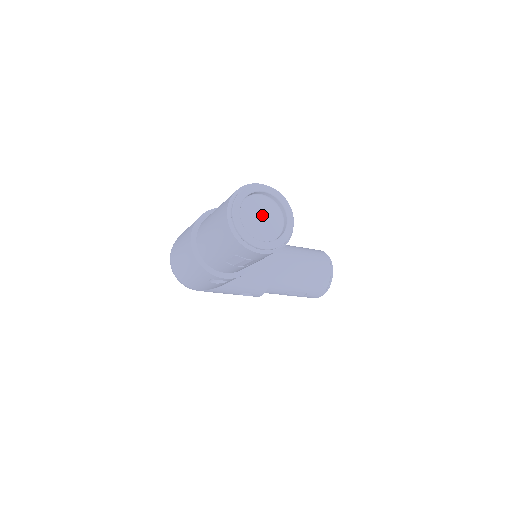
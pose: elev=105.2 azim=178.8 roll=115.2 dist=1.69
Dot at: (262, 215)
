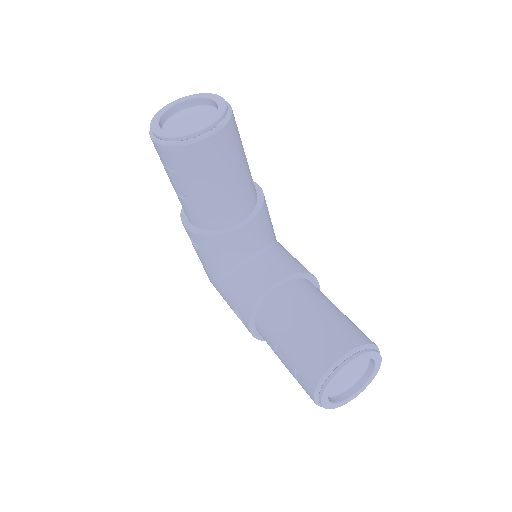
Dot at: (195, 120)
